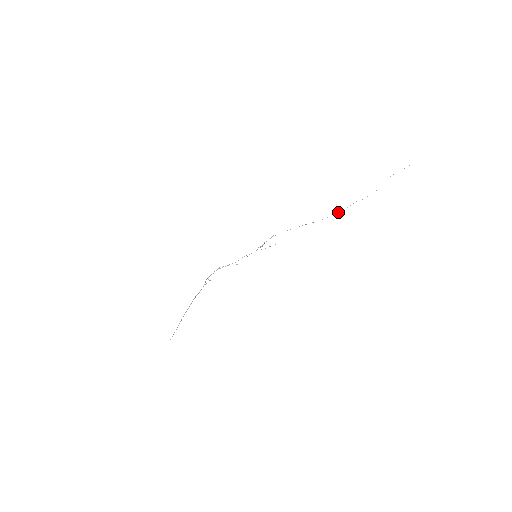
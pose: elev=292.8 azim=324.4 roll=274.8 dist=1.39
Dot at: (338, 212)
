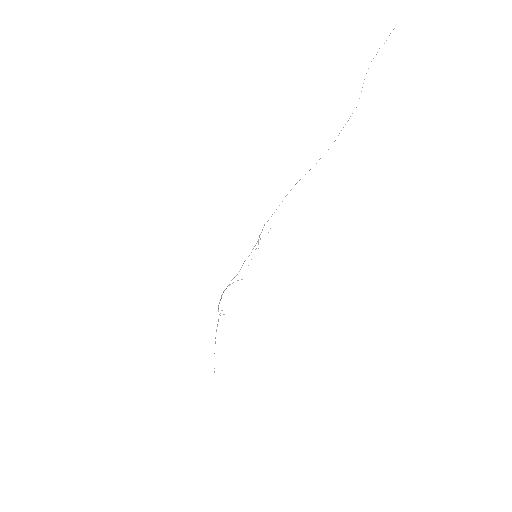
Dot at: occluded
